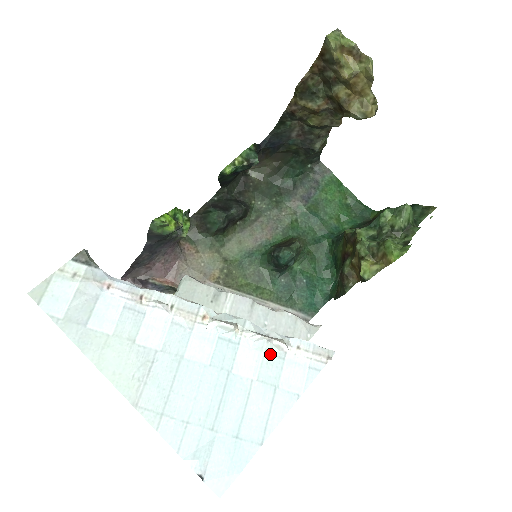
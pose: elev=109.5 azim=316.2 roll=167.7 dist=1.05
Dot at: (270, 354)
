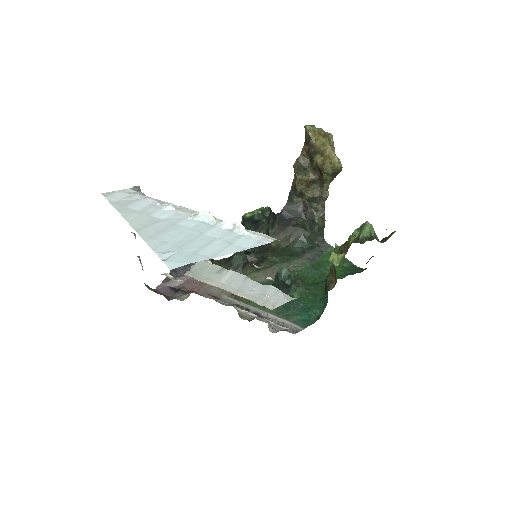
Dot at: (233, 232)
